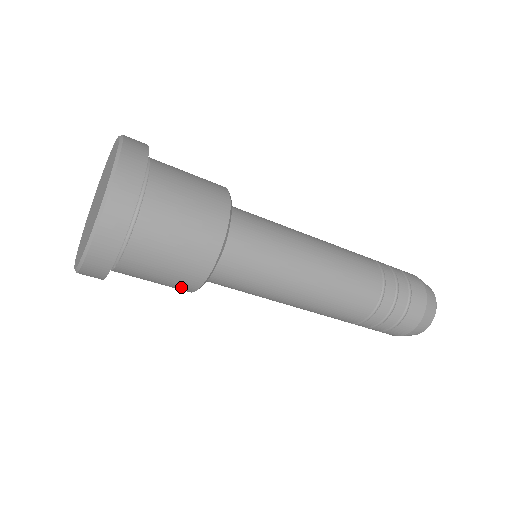
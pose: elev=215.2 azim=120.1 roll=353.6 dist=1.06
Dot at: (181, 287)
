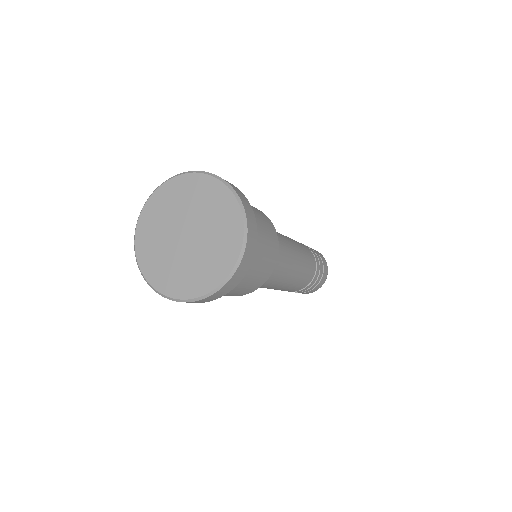
Dot at: occluded
